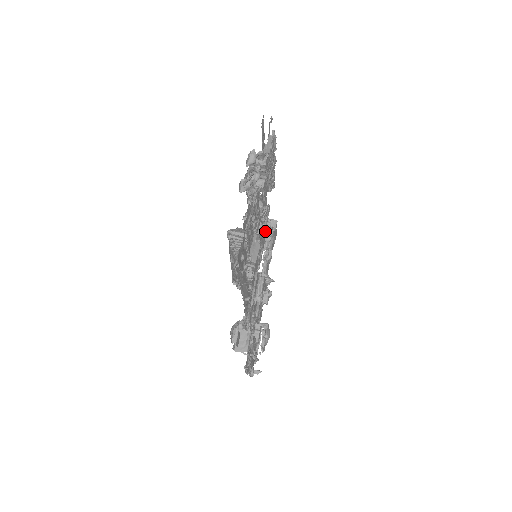
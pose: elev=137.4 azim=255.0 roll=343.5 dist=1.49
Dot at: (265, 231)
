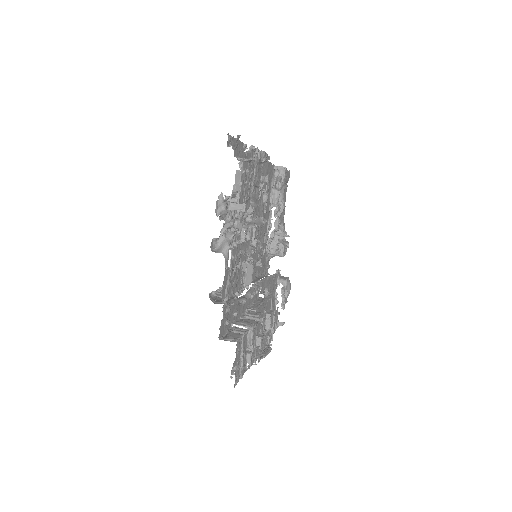
Dot at: (273, 184)
